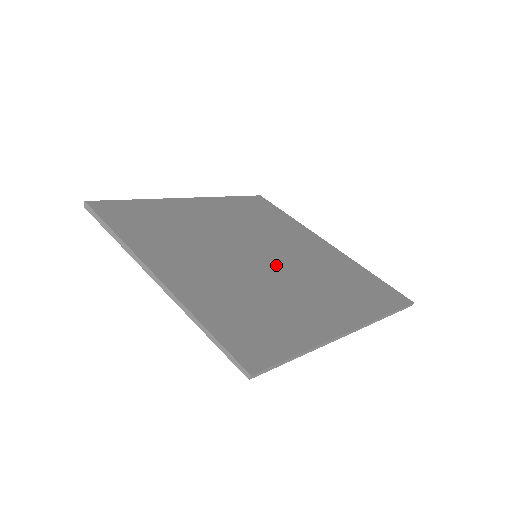
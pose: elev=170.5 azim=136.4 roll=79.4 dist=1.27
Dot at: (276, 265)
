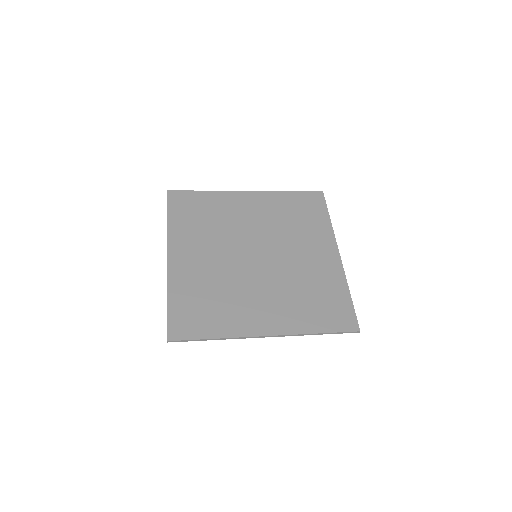
Dot at: (262, 268)
